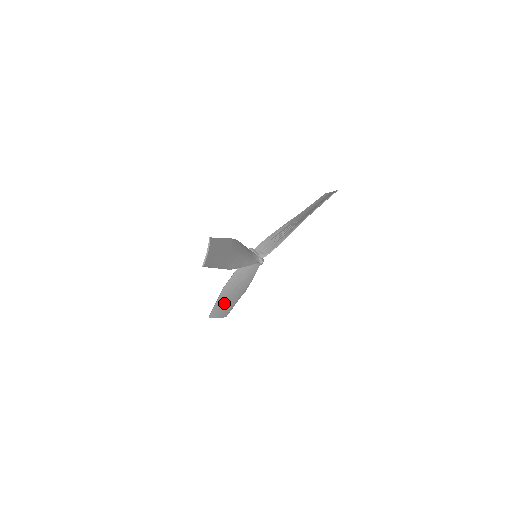
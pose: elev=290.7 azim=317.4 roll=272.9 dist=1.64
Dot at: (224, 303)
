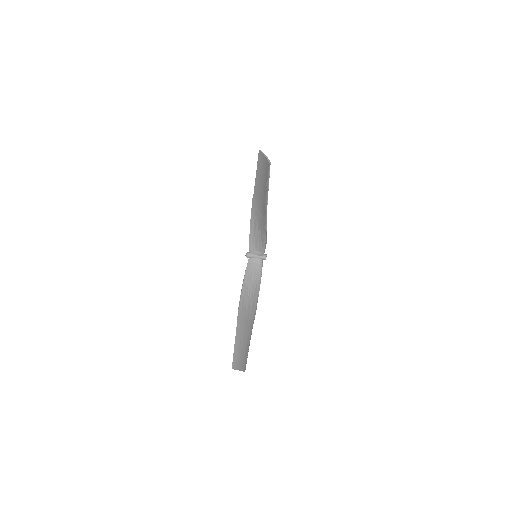
Dot at: (242, 338)
